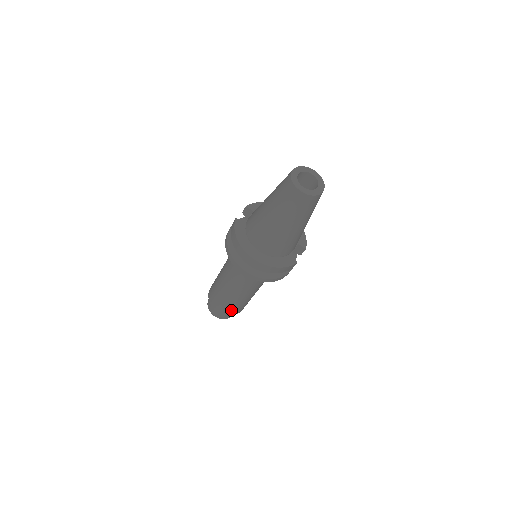
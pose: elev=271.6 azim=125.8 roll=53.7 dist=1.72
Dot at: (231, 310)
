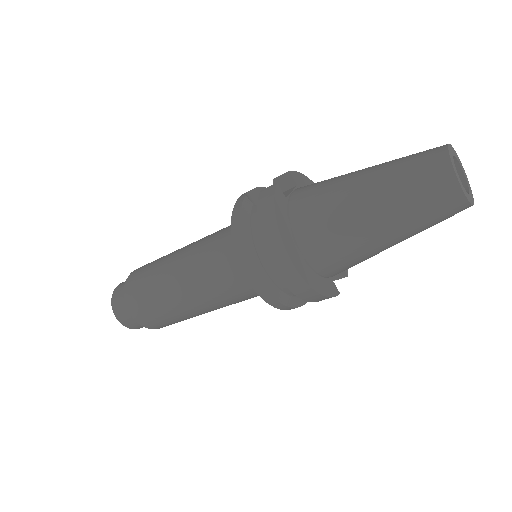
Dot at: (159, 322)
